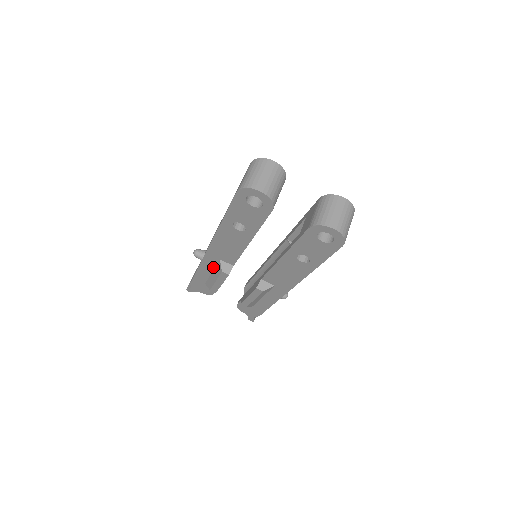
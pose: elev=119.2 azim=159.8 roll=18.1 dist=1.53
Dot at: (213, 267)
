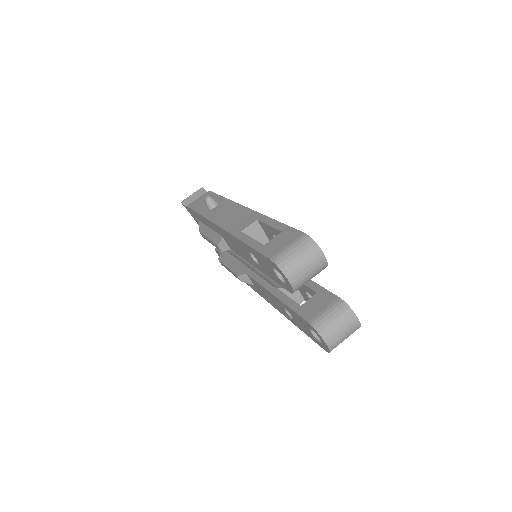
Dot at: (213, 229)
